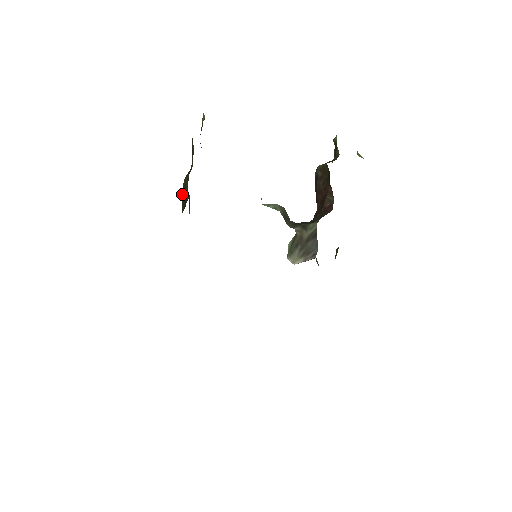
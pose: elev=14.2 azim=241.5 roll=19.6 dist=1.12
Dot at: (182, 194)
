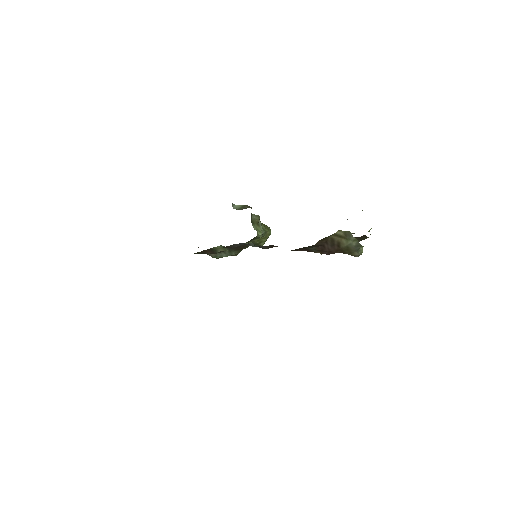
Dot at: occluded
